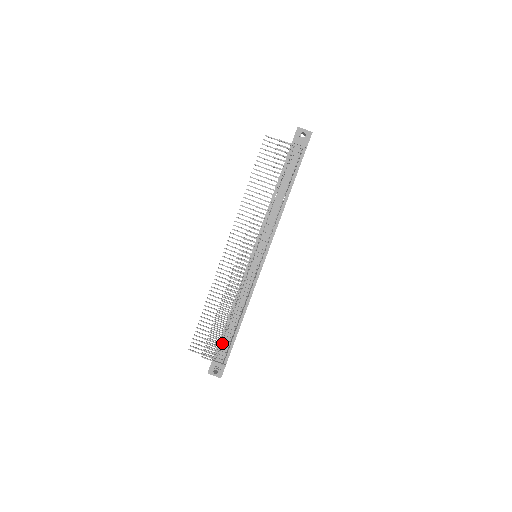
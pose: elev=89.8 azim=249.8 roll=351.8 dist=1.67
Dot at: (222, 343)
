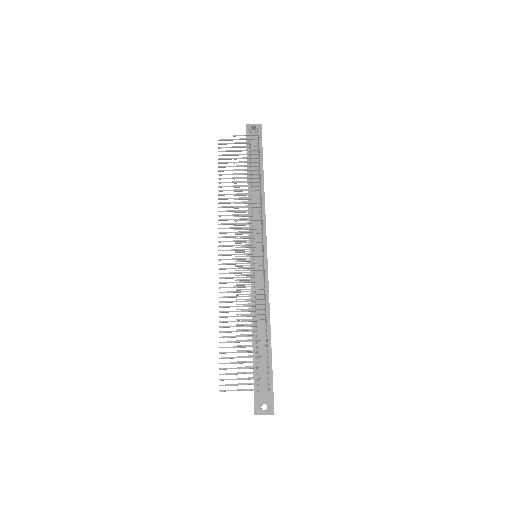
Dot at: (257, 361)
